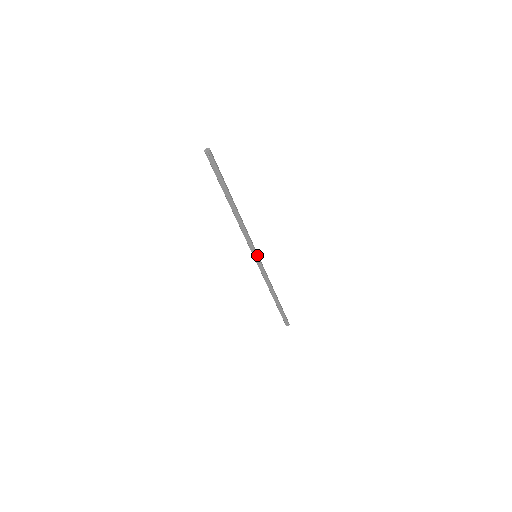
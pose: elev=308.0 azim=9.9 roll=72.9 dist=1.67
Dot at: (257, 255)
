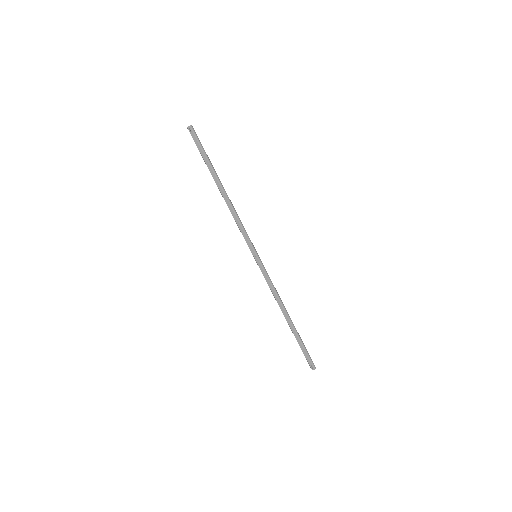
Dot at: (256, 254)
